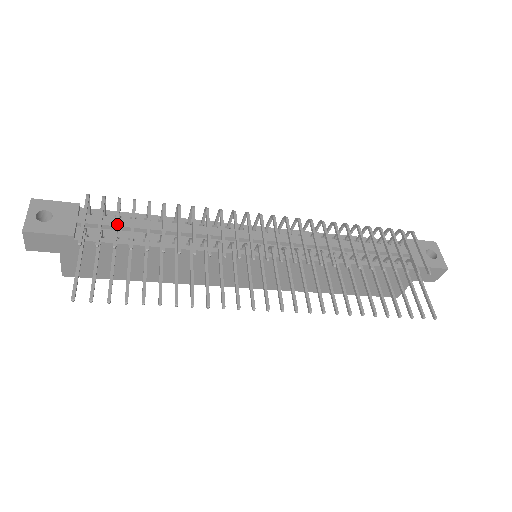
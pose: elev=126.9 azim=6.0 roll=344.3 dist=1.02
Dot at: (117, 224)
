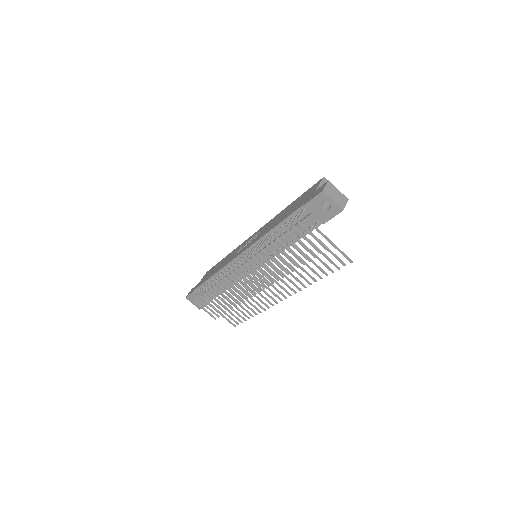
Dot at: (212, 307)
